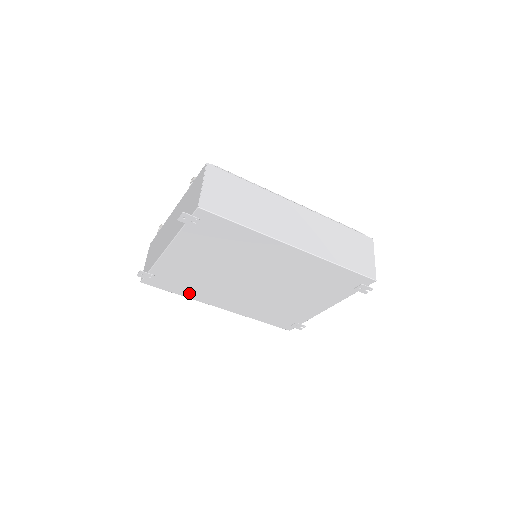
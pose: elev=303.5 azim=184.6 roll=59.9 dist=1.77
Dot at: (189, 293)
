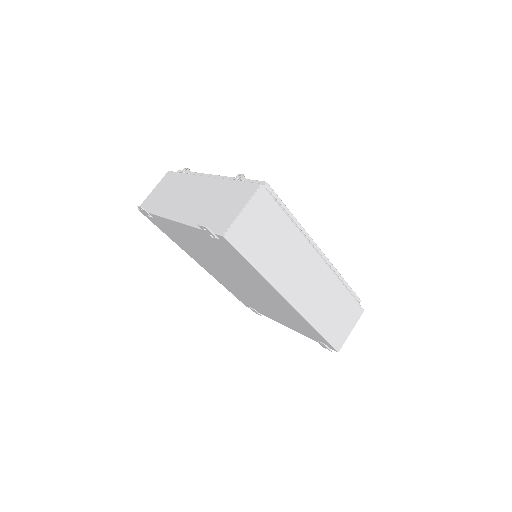
Dot at: (177, 242)
